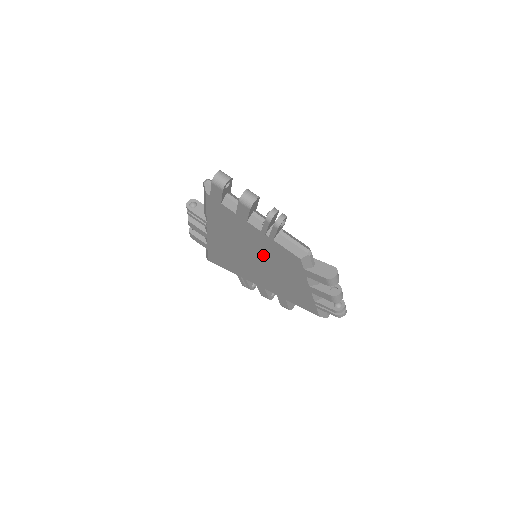
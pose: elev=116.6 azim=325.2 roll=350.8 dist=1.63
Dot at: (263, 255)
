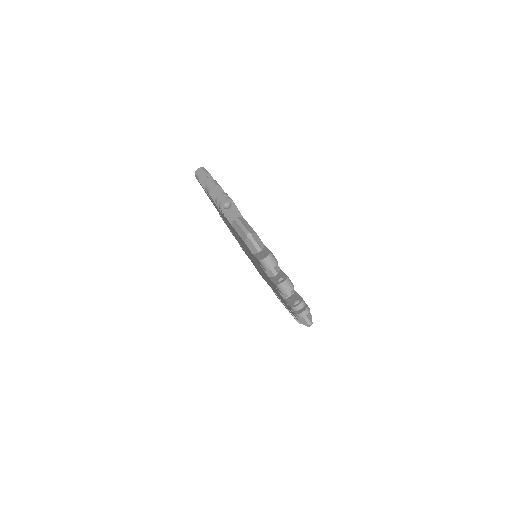
Dot at: occluded
